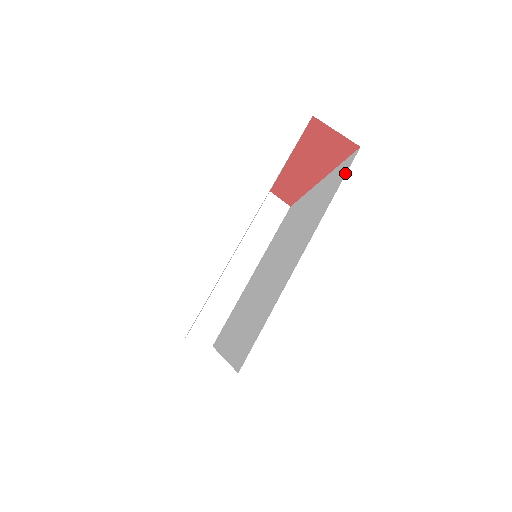
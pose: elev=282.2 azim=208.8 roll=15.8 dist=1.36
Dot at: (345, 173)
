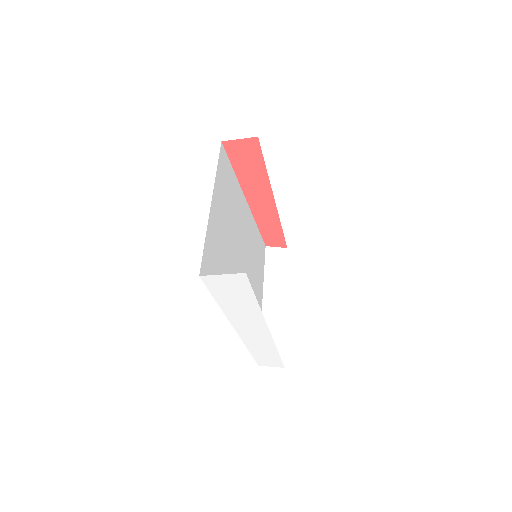
Dot at: occluded
